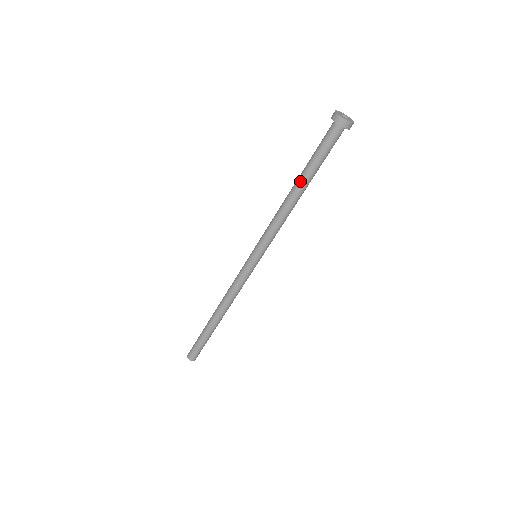
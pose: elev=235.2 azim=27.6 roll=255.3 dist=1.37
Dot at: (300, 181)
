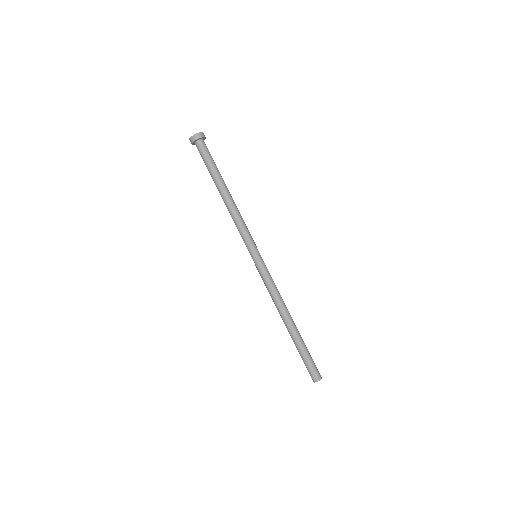
Dot at: (217, 188)
